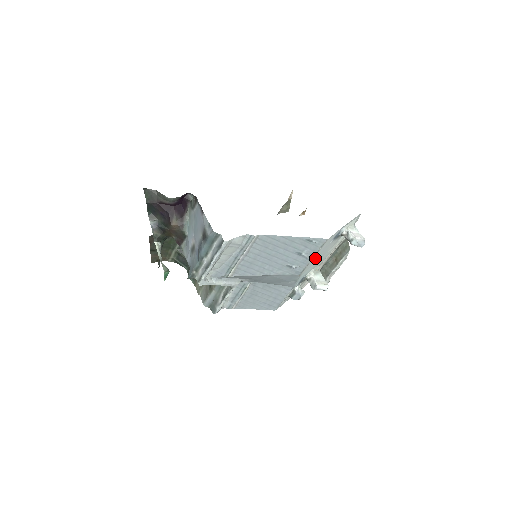
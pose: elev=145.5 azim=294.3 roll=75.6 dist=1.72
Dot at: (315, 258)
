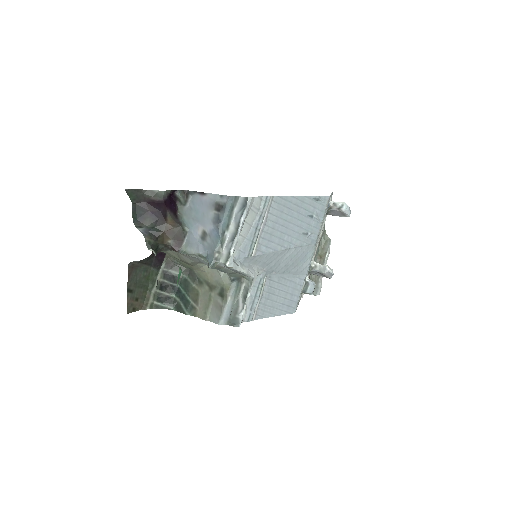
Dot at: occluded
